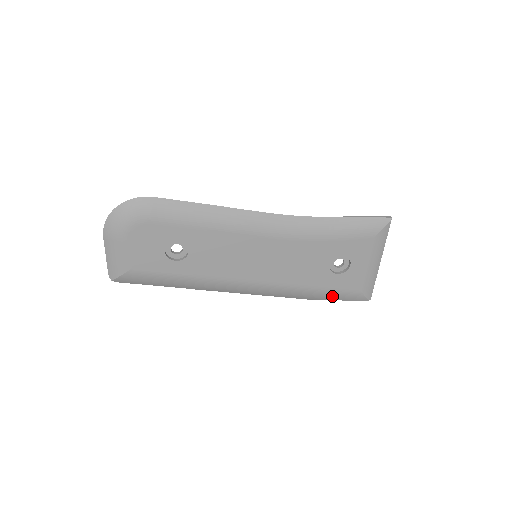
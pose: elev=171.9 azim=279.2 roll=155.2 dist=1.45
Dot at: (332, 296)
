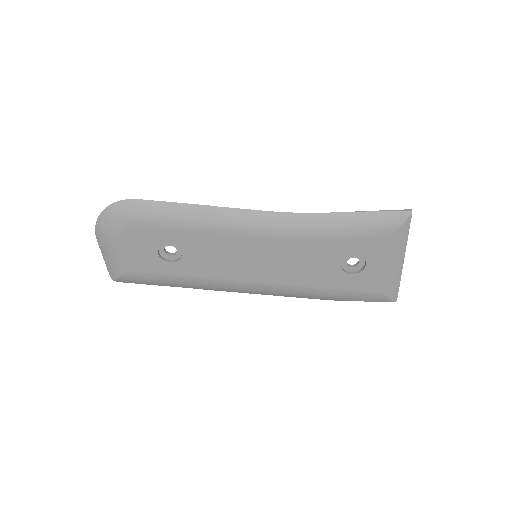
Dot at: (349, 297)
